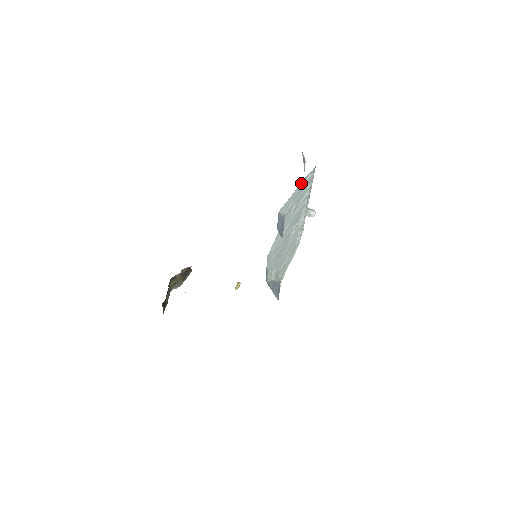
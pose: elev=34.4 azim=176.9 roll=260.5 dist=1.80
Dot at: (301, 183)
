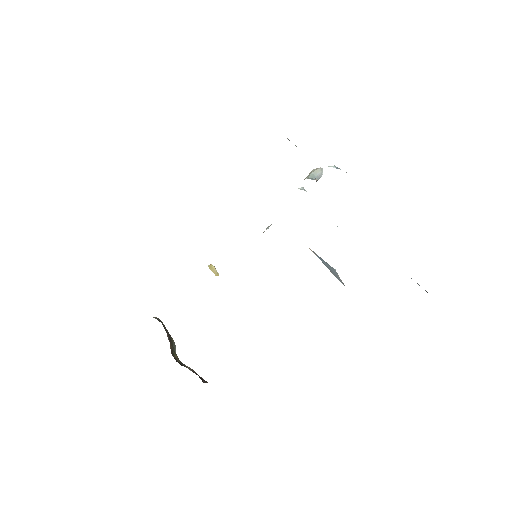
Dot at: occluded
